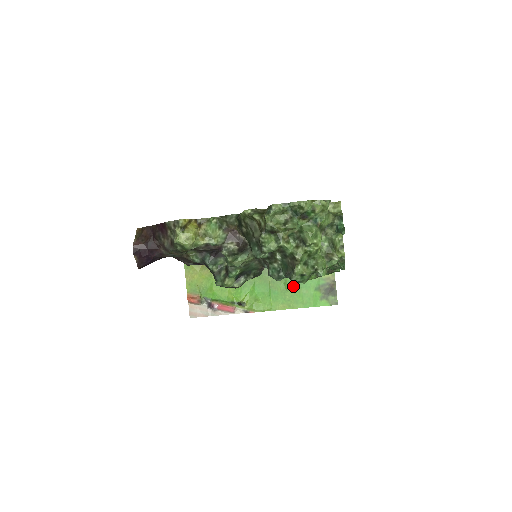
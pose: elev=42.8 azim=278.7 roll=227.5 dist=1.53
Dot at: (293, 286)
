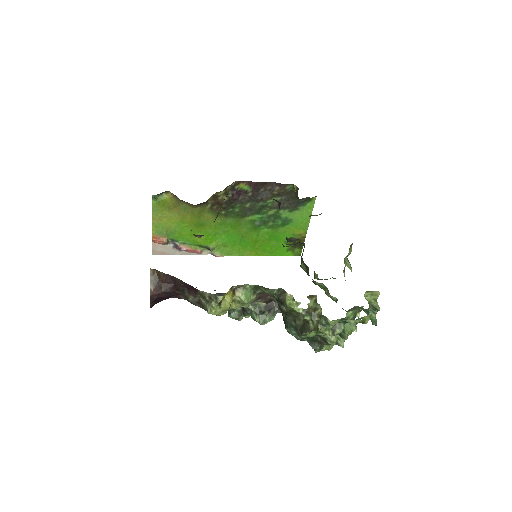
Dot at: (265, 238)
